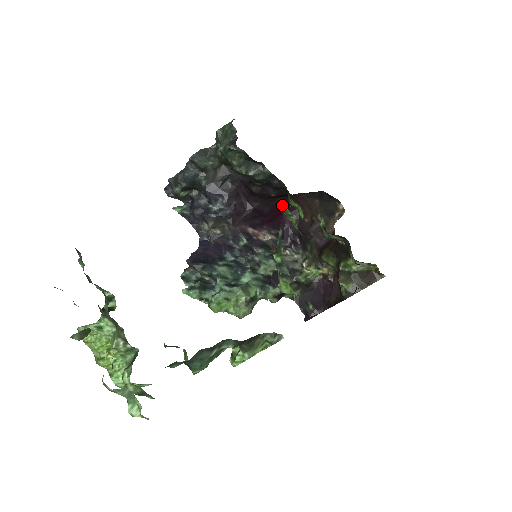
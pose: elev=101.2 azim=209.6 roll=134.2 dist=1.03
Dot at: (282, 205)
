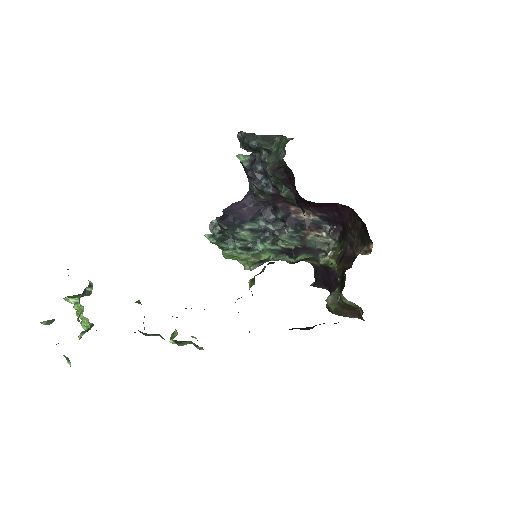
Dot at: occluded
